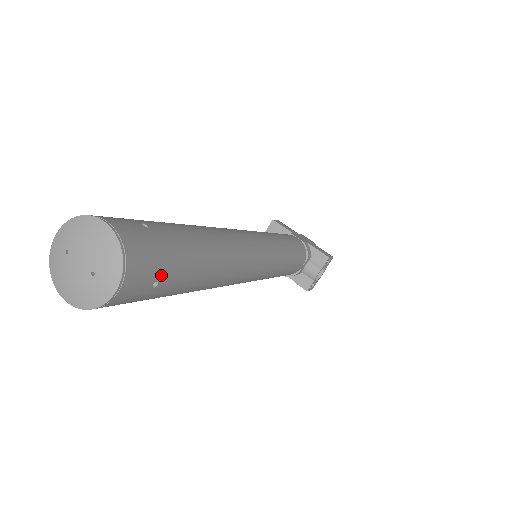
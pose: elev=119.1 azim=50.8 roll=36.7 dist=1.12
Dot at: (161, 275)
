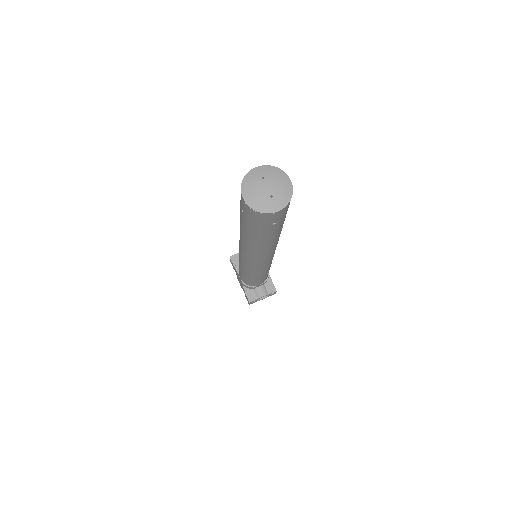
Dot at: (279, 221)
